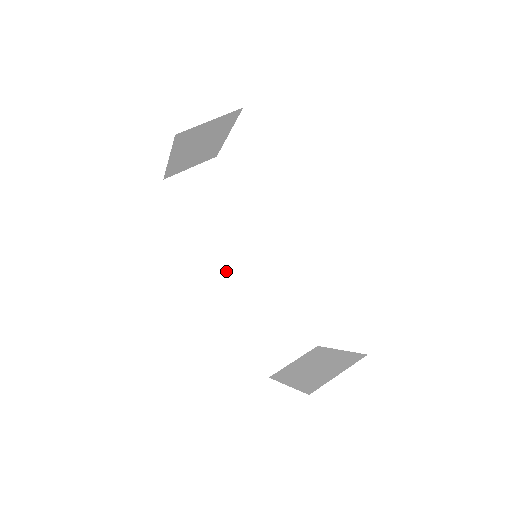
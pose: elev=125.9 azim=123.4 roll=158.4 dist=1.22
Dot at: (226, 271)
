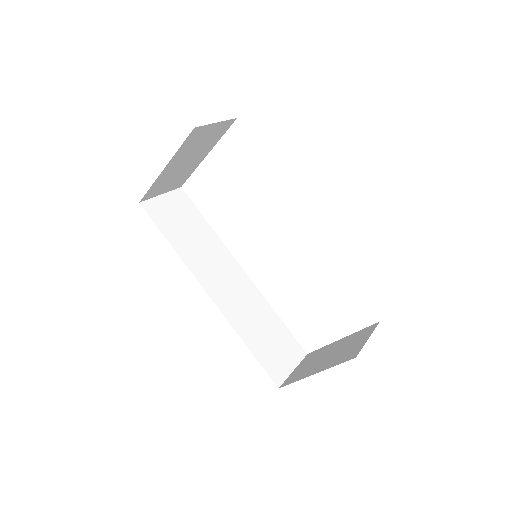
Dot at: (215, 287)
